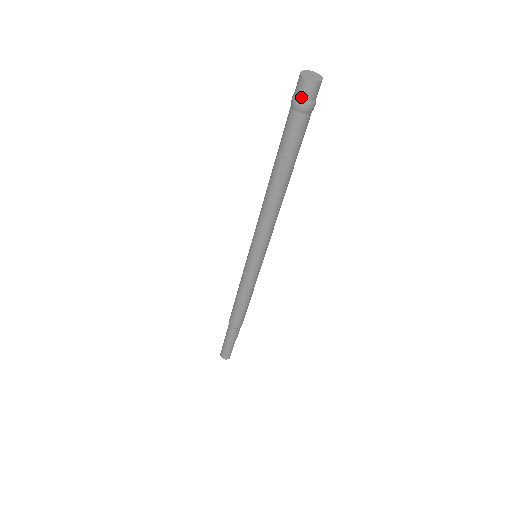
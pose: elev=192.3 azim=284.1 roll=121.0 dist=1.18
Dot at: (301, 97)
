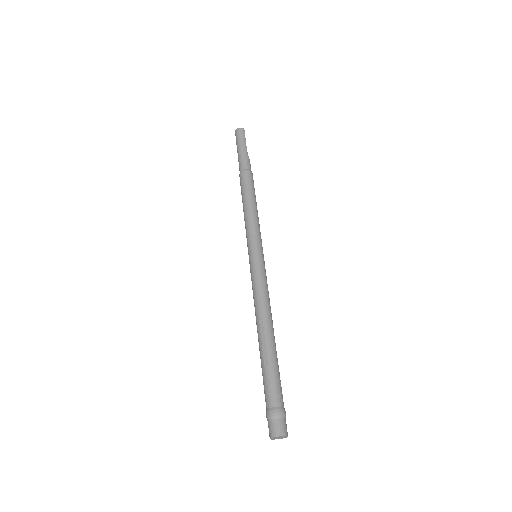
Dot at: occluded
